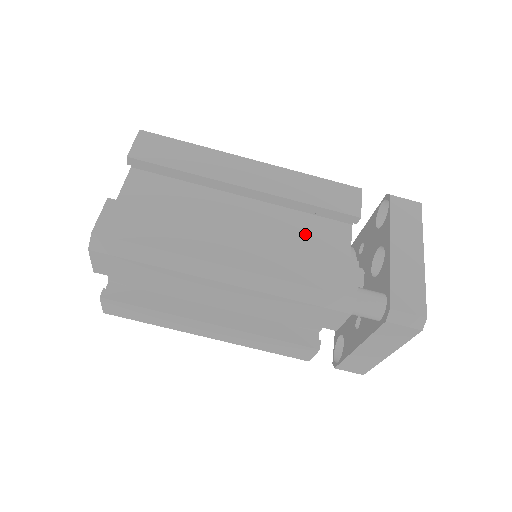
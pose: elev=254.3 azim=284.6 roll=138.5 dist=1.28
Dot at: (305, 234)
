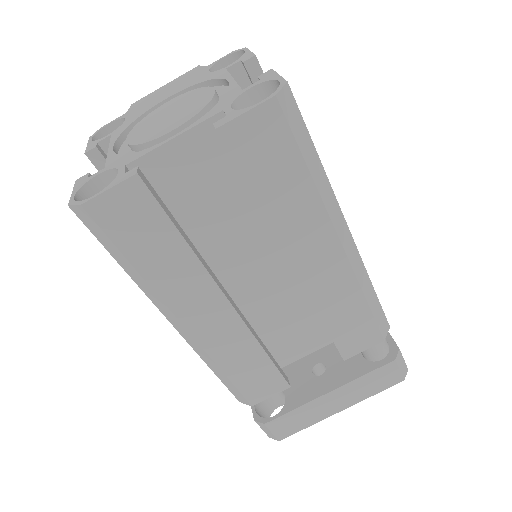
Dot at: occluded
